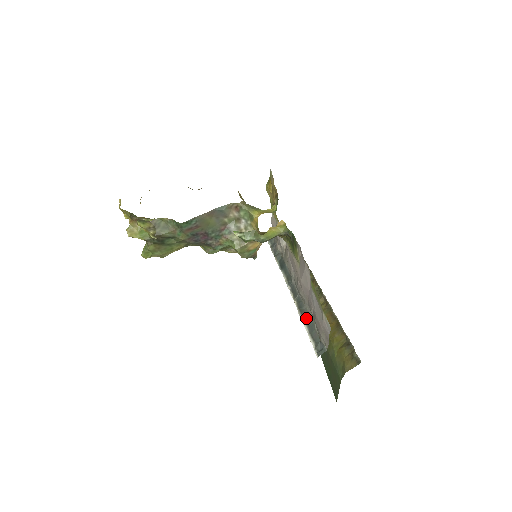
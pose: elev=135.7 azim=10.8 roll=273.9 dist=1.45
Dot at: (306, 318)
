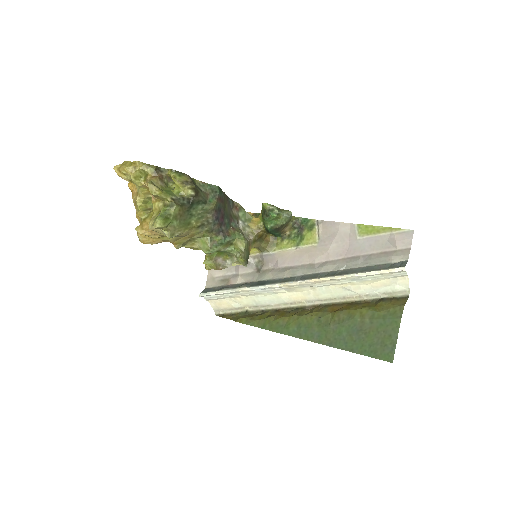
Dot at: (353, 270)
